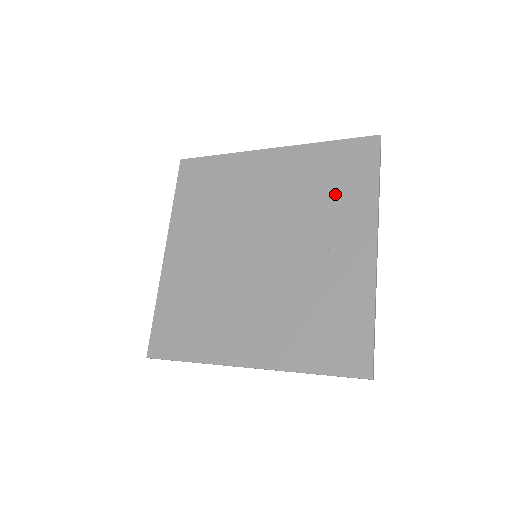
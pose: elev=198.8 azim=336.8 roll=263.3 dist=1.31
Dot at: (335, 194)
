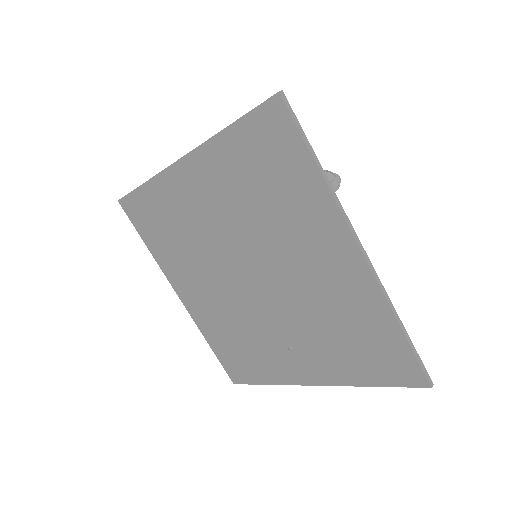
Dot at: (340, 346)
